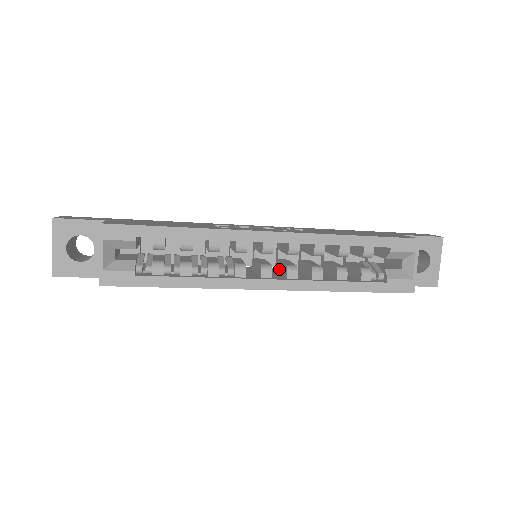
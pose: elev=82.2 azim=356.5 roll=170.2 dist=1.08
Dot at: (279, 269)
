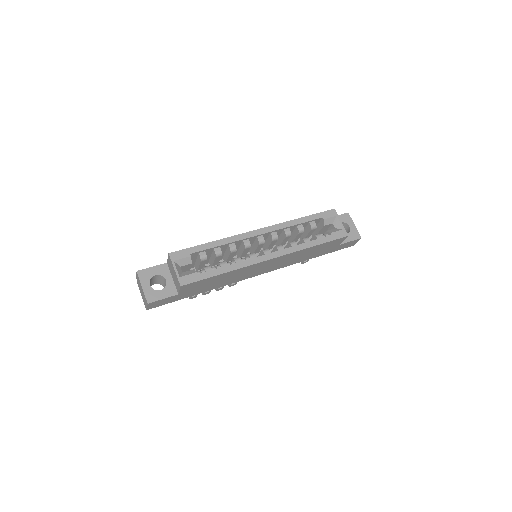
Dot at: occluded
